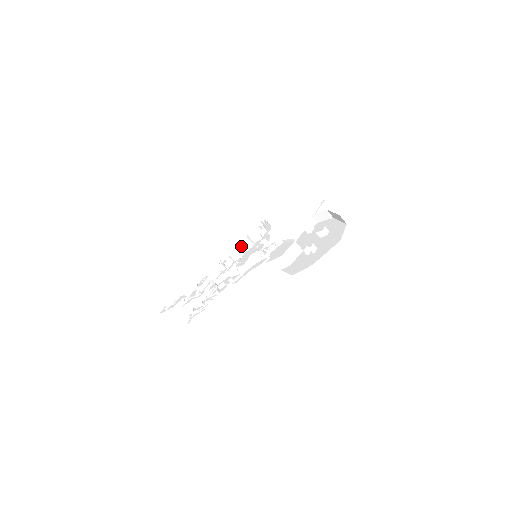
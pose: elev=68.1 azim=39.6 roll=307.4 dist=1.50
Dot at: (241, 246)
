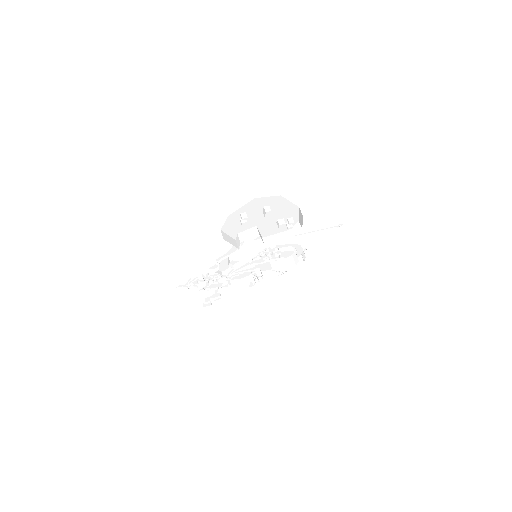
Dot at: occluded
